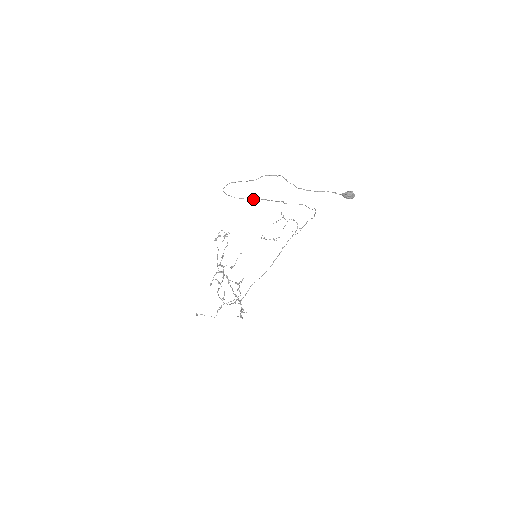
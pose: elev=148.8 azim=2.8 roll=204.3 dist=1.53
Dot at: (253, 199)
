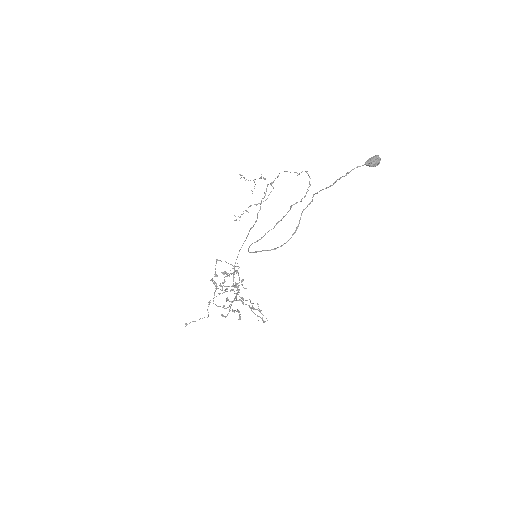
Dot at: occluded
